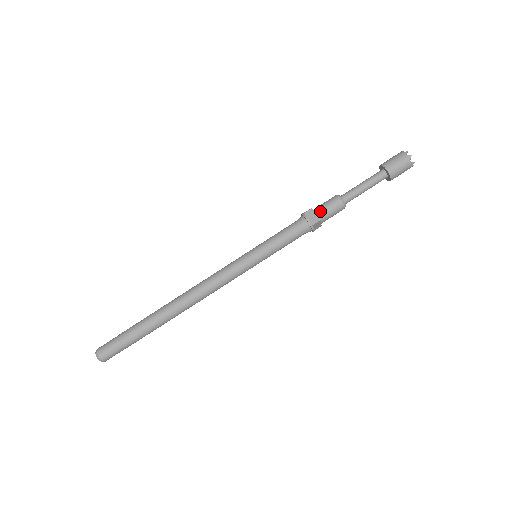
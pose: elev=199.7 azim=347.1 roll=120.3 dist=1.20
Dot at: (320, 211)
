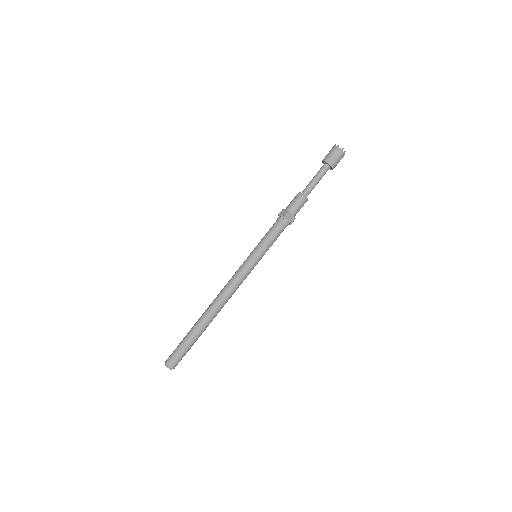
Dot at: (288, 207)
